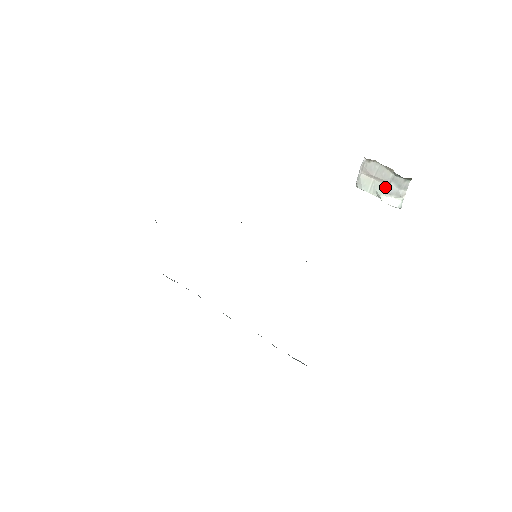
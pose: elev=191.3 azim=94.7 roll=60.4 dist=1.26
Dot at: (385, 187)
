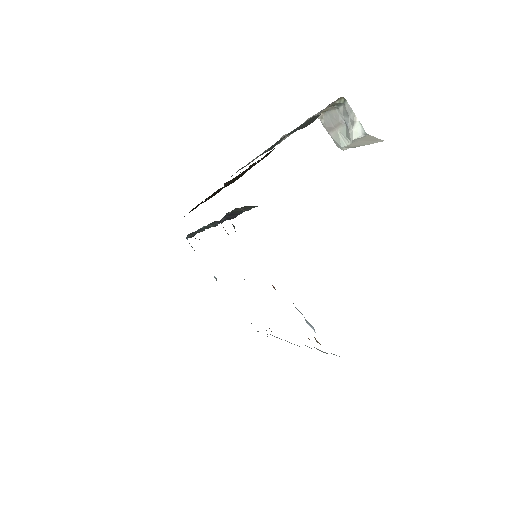
Dot at: (346, 127)
